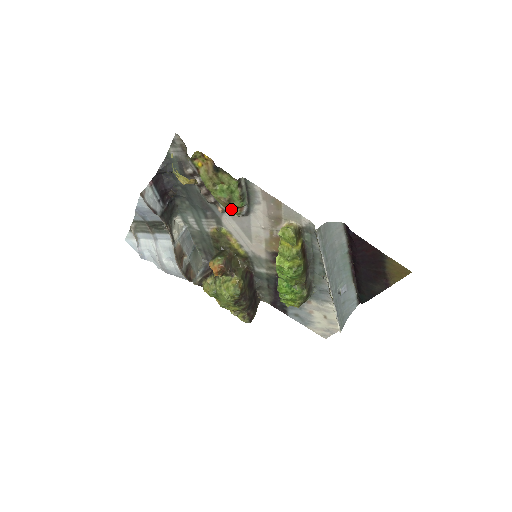
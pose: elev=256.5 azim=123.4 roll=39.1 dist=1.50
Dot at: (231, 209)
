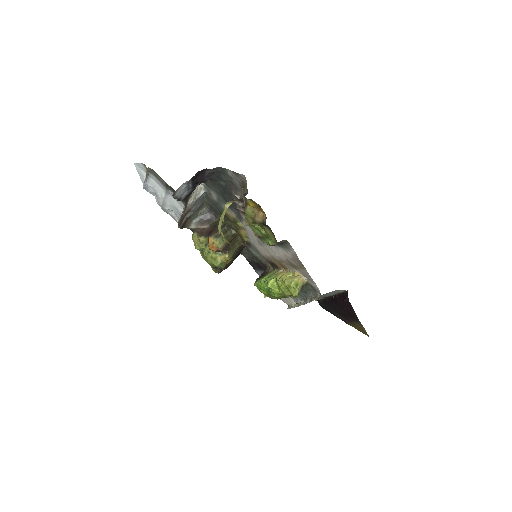
Dot at: occluded
